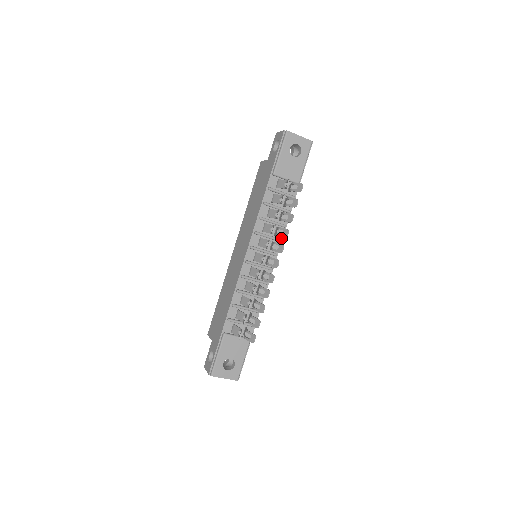
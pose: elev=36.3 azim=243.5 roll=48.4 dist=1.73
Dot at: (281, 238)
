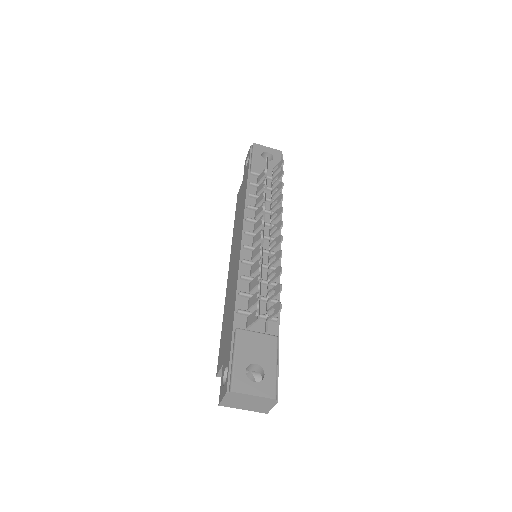
Dot at: occluded
